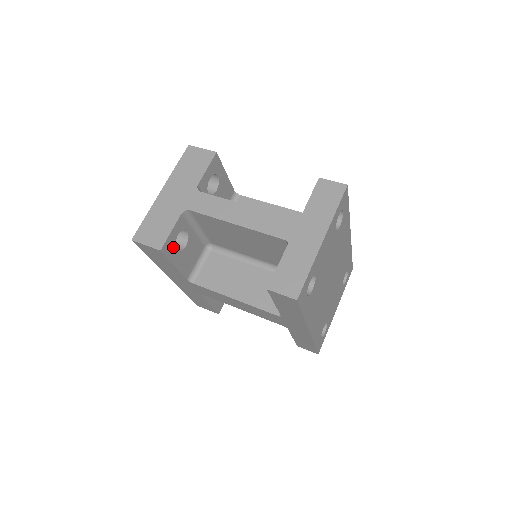
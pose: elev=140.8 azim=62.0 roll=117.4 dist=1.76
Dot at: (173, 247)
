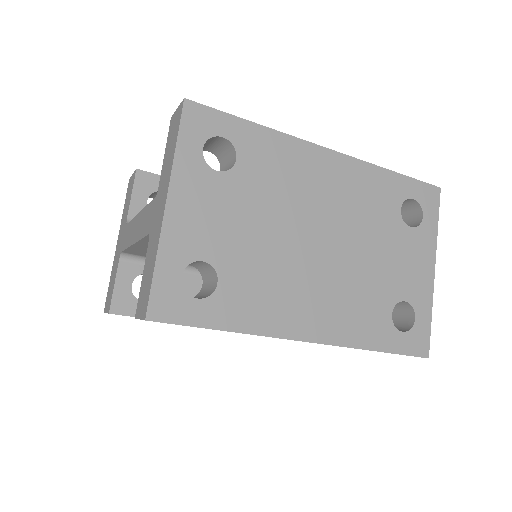
Dot at: (133, 301)
